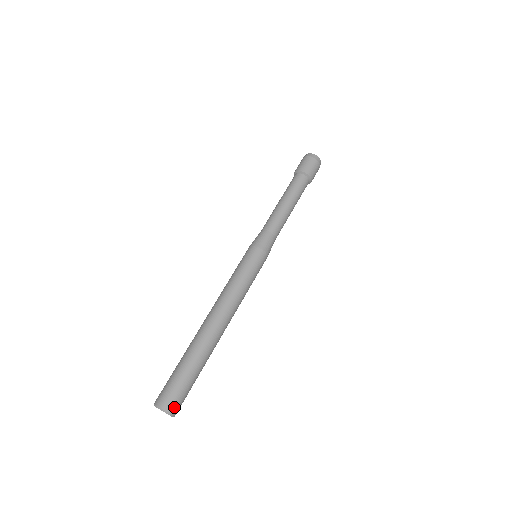
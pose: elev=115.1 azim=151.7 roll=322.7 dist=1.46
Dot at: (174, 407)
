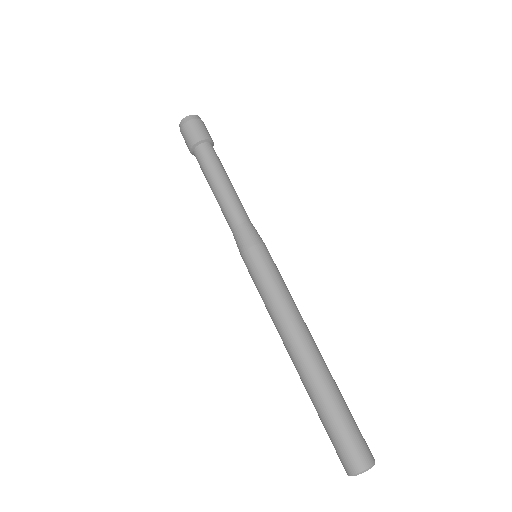
Dot at: (365, 458)
